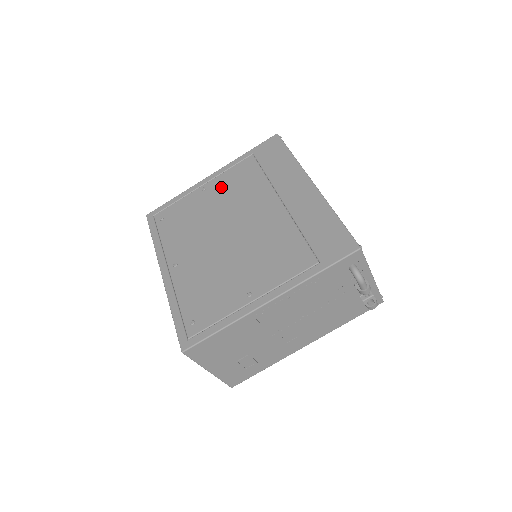
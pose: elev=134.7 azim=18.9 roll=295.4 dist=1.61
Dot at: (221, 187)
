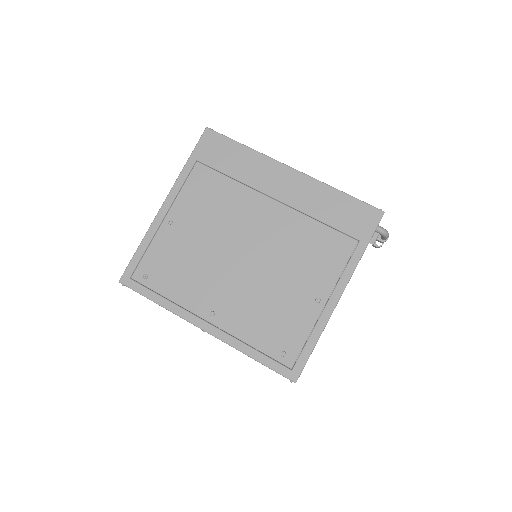
Dot at: (191, 212)
